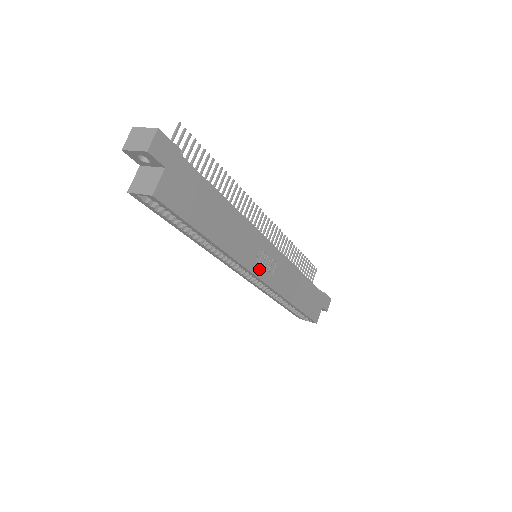
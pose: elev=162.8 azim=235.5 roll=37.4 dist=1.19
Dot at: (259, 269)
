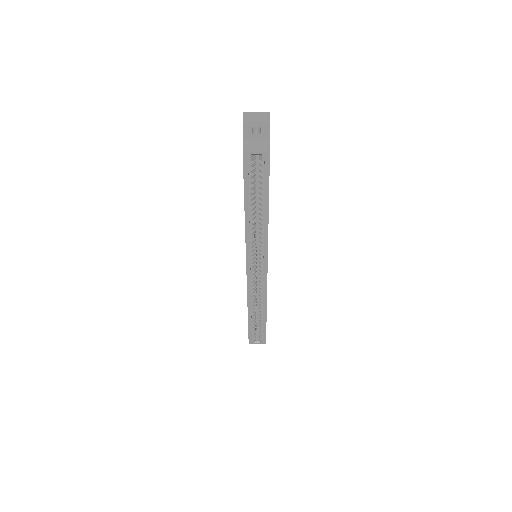
Dot at: occluded
